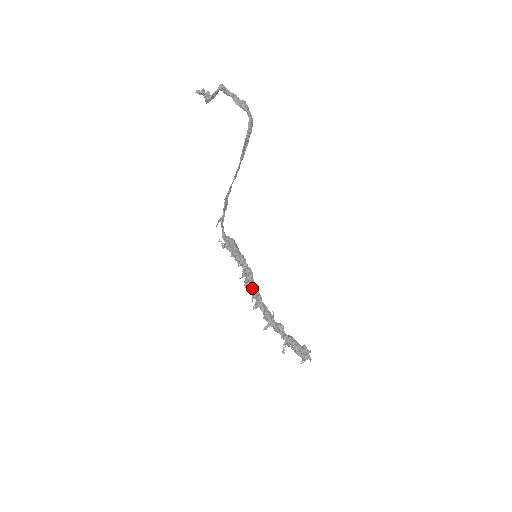
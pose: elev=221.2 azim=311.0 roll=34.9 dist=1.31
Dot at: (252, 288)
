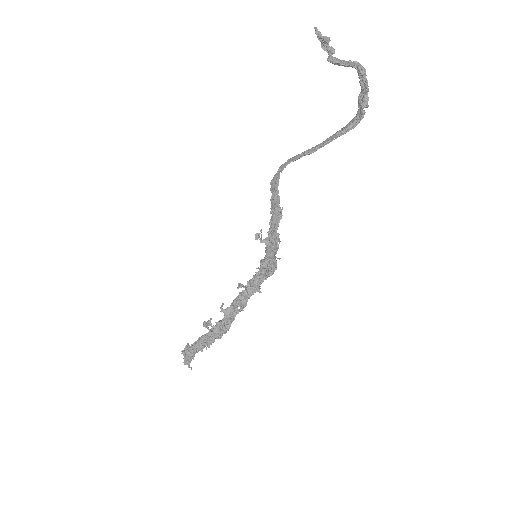
Dot at: (249, 296)
